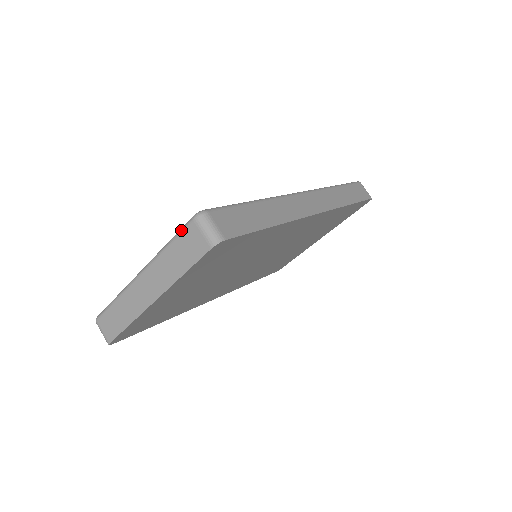
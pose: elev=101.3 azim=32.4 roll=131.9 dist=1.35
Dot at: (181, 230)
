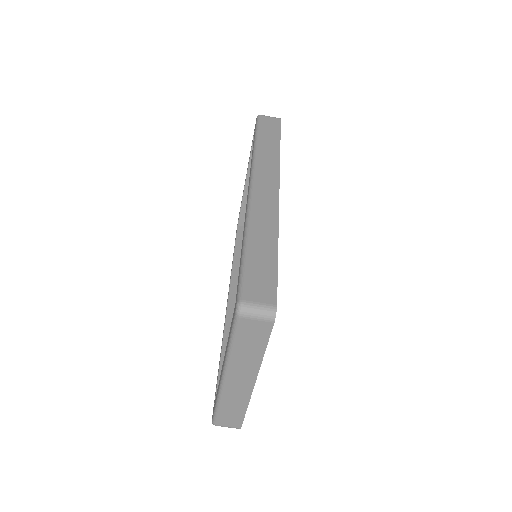
Dot at: (234, 330)
